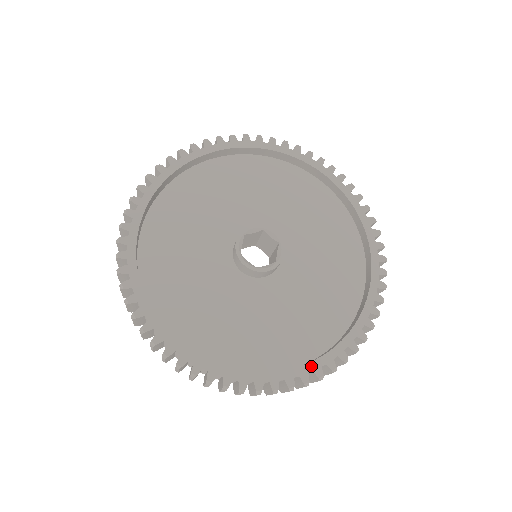
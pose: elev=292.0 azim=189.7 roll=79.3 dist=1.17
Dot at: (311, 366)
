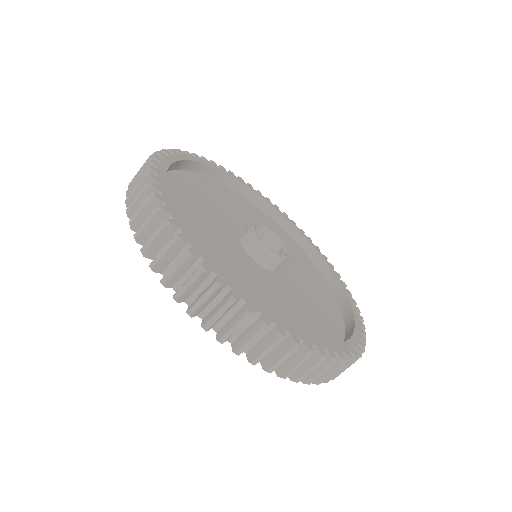
Dot at: (333, 346)
